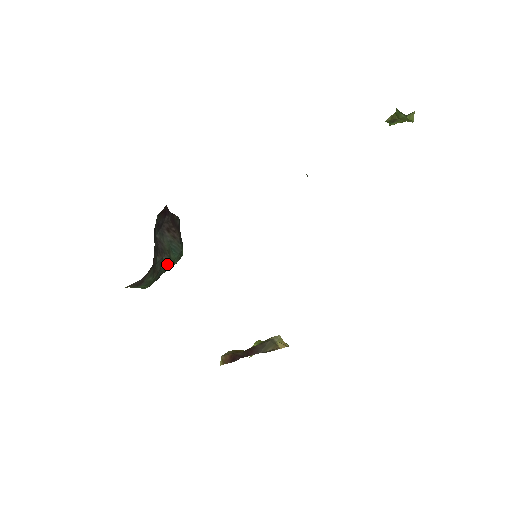
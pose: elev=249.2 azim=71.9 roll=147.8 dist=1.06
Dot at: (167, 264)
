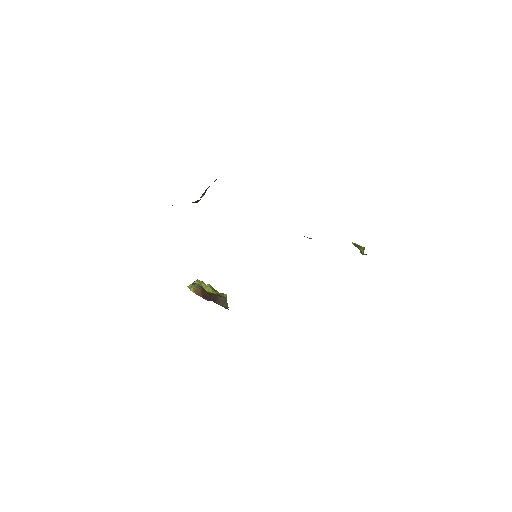
Dot at: (196, 202)
